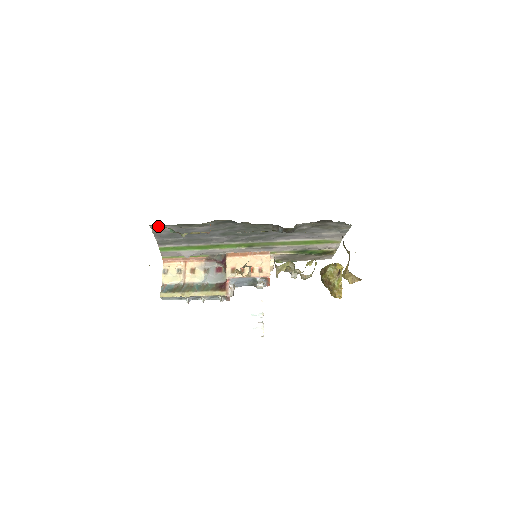
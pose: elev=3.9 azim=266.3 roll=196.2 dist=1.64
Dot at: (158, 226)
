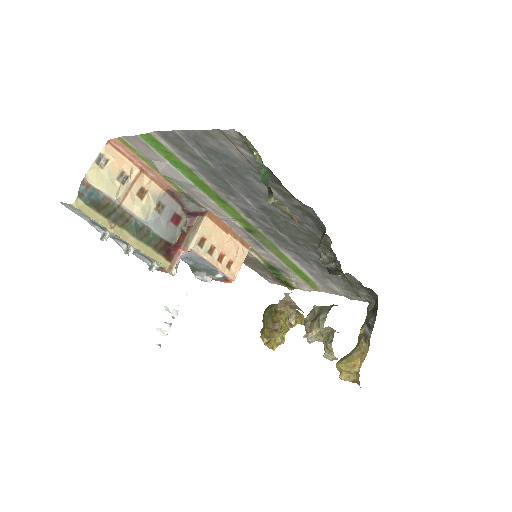
Dot at: (239, 140)
